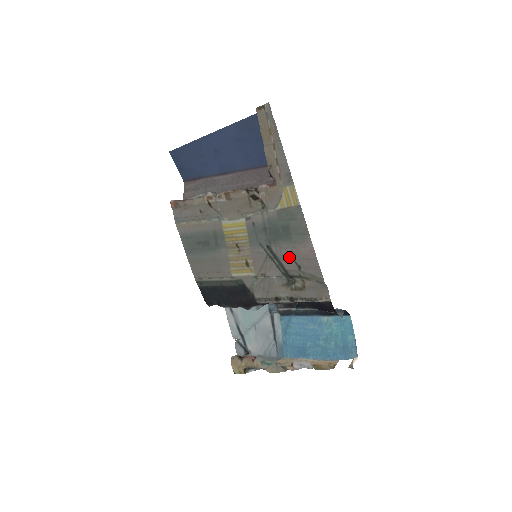
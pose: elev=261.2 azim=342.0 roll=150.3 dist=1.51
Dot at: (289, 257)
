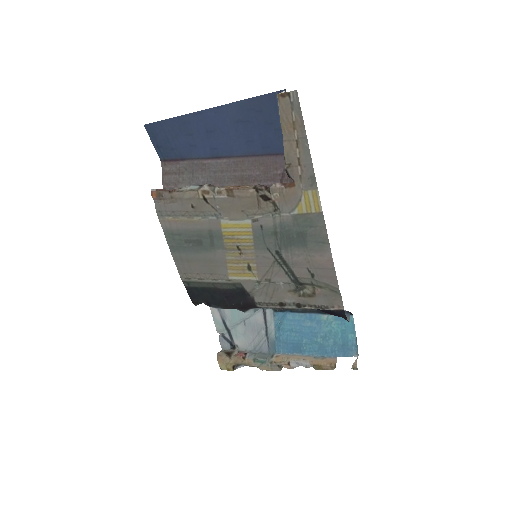
Dot at: (302, 265)
